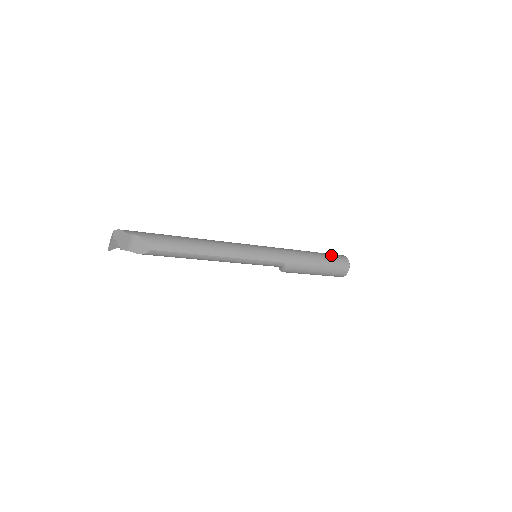
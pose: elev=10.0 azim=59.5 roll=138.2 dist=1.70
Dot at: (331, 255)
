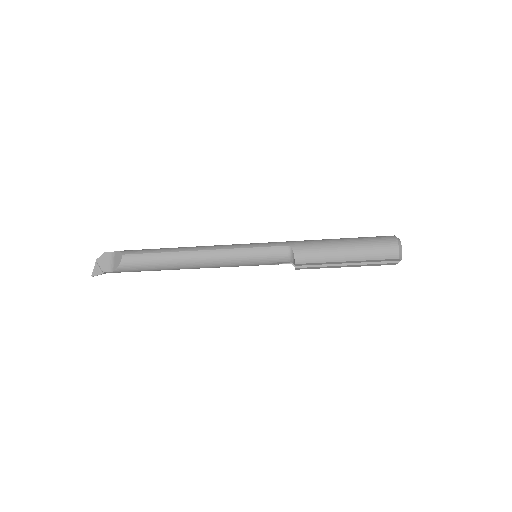
Dot at: occluded
